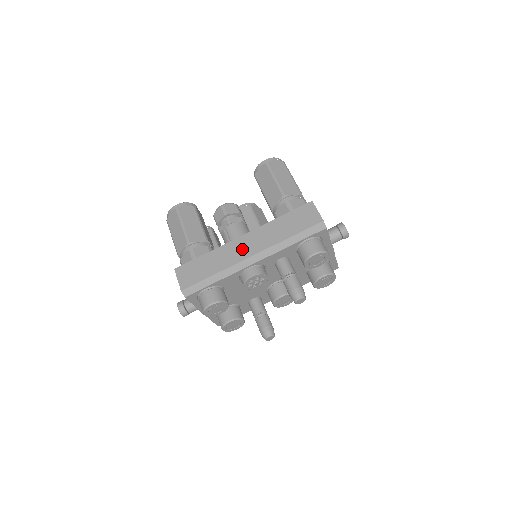
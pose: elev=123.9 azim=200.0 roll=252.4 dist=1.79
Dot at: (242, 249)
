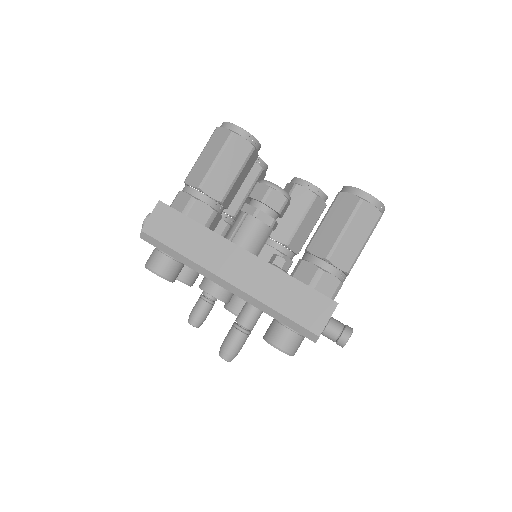
Dot at: (228, 263)
